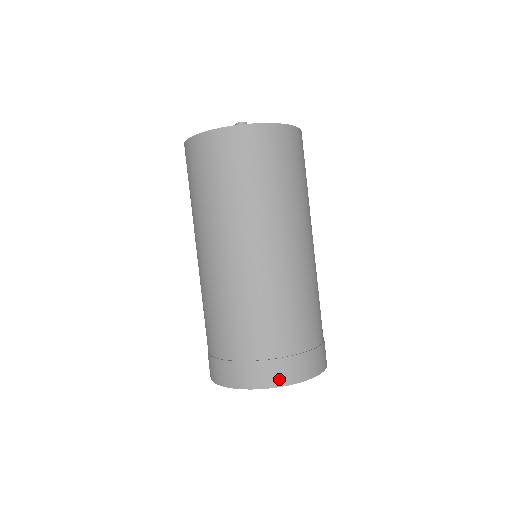
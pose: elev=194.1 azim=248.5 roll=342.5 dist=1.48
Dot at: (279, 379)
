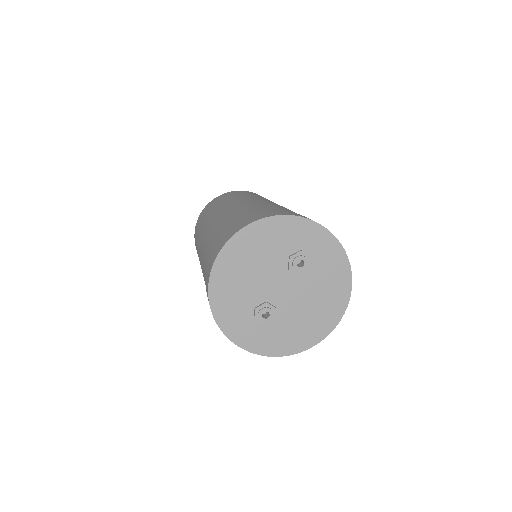
Dot at: occluded
